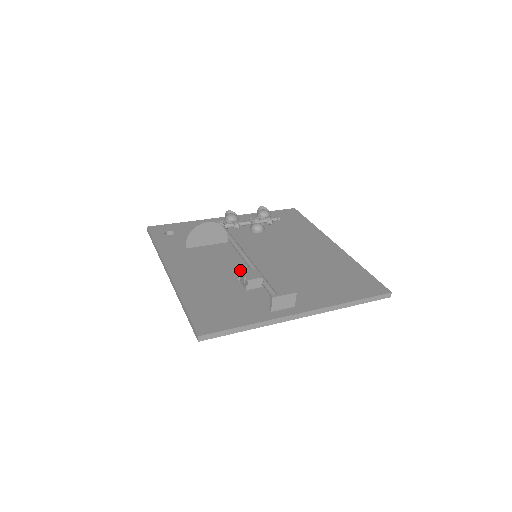
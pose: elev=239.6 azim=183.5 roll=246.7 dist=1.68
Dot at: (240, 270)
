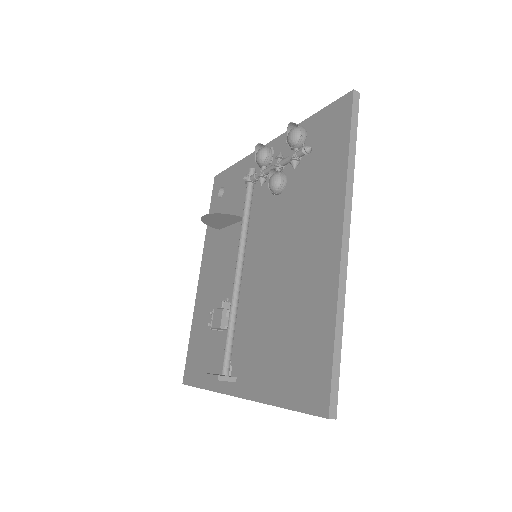
Dot at: (217, 303)
